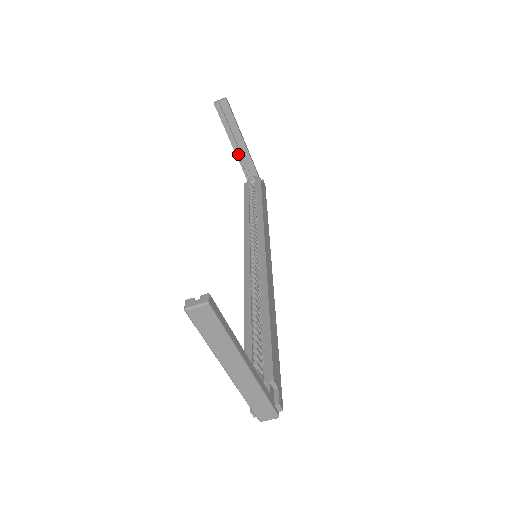
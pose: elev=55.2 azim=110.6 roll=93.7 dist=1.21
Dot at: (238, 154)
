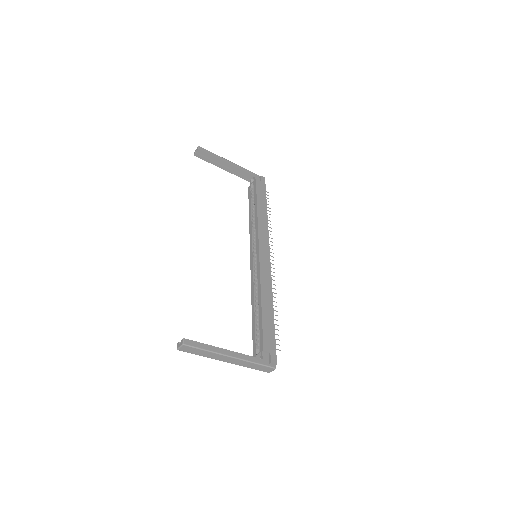
Dot at: (232, 172)
